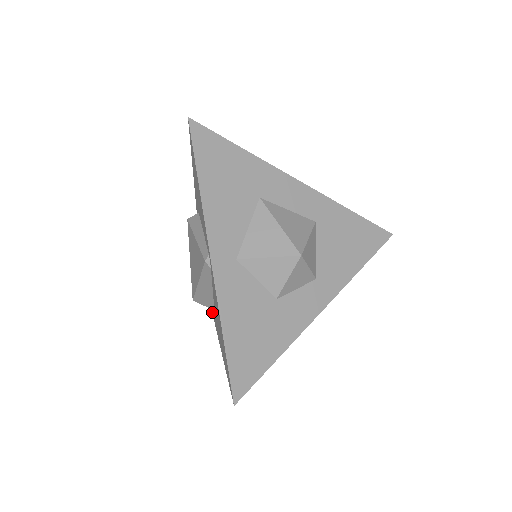
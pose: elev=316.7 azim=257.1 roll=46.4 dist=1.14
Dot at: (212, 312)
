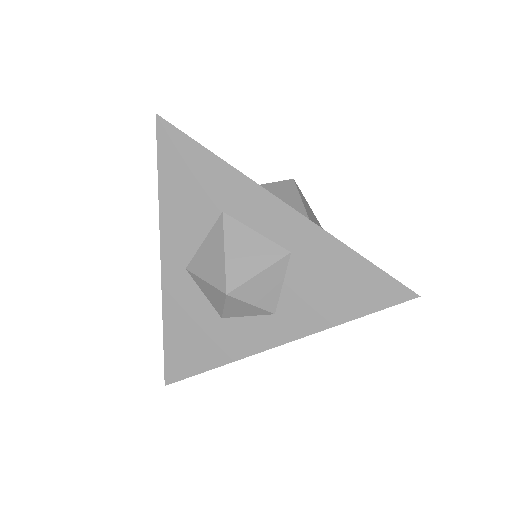
Dot at: occluded
